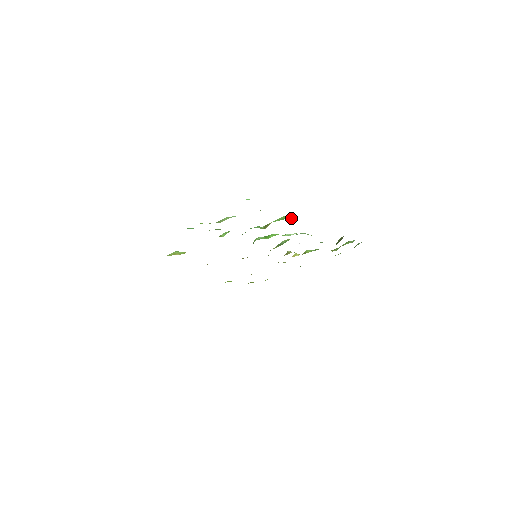
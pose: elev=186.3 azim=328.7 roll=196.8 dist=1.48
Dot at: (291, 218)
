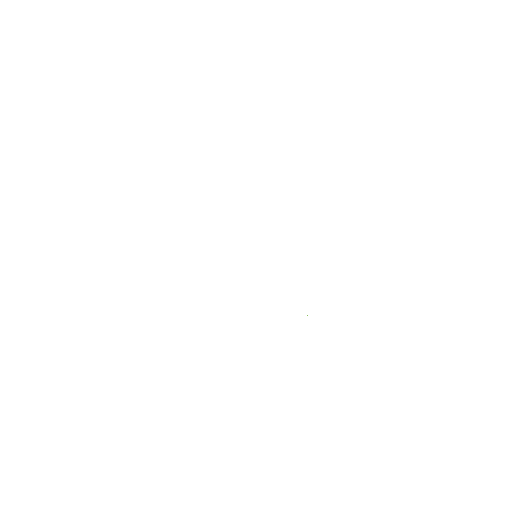
Dot at: occluded
